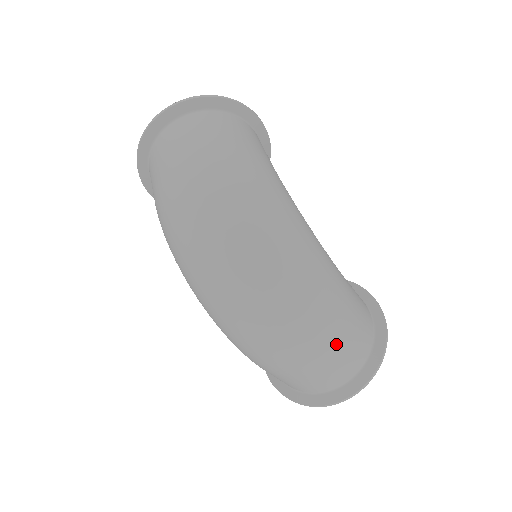
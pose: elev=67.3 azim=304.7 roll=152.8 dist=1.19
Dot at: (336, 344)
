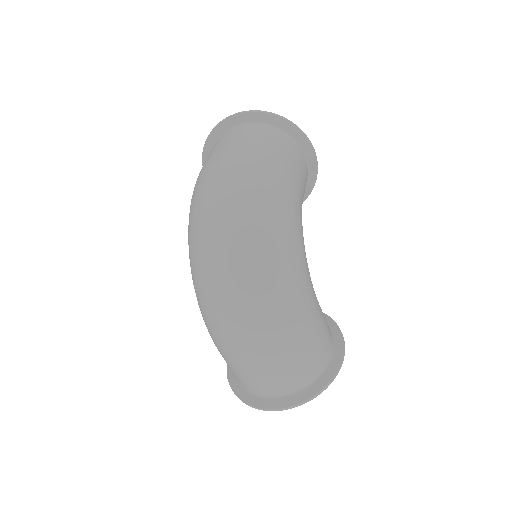
Dot at: (279, 352)
